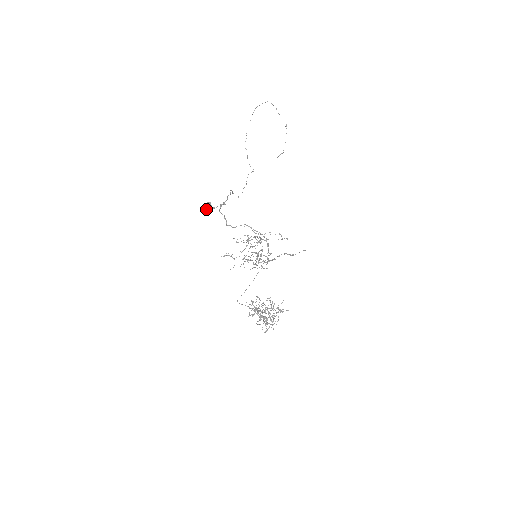
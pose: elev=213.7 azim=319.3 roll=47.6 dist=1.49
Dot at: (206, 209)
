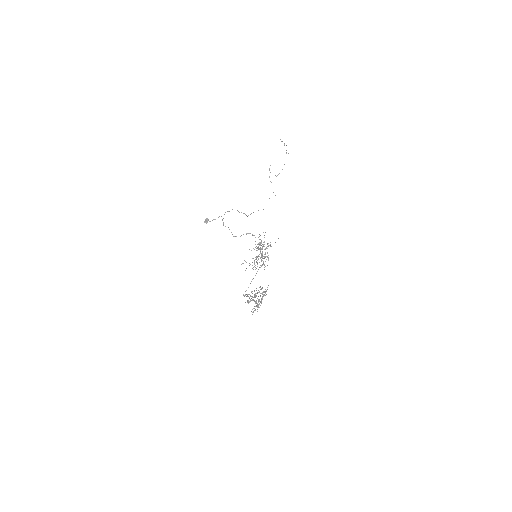
Dot at: occluded
